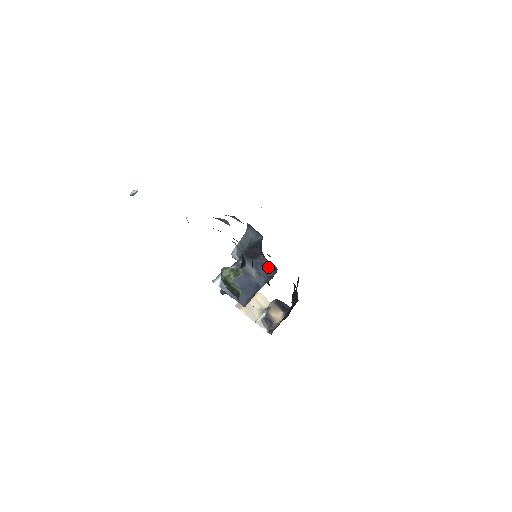
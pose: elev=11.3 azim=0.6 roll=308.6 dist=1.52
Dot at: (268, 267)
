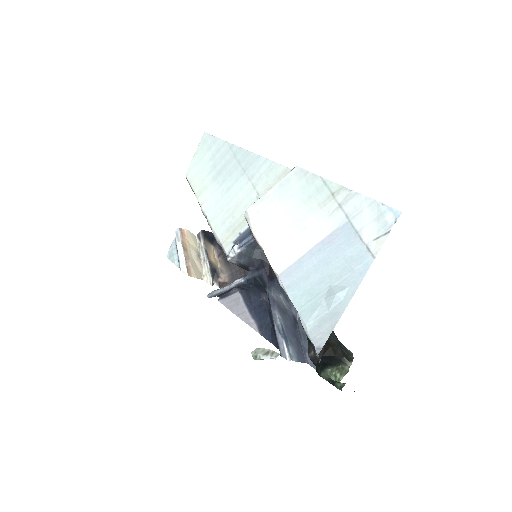
Dot at: occluded
